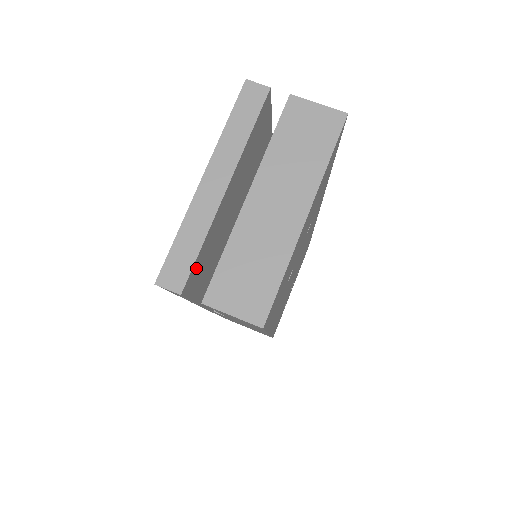
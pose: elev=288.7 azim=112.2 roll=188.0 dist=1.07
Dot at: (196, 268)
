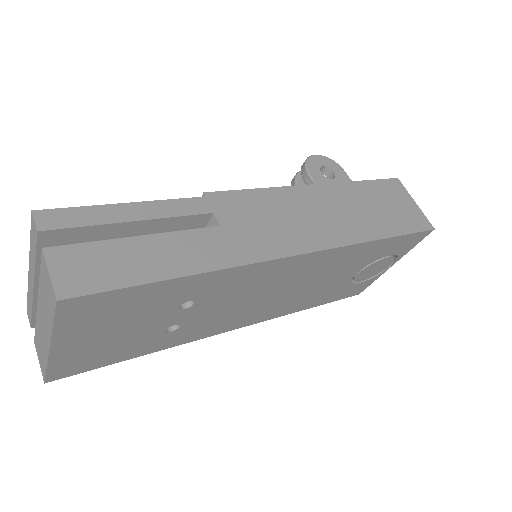
Dot at: occluded
